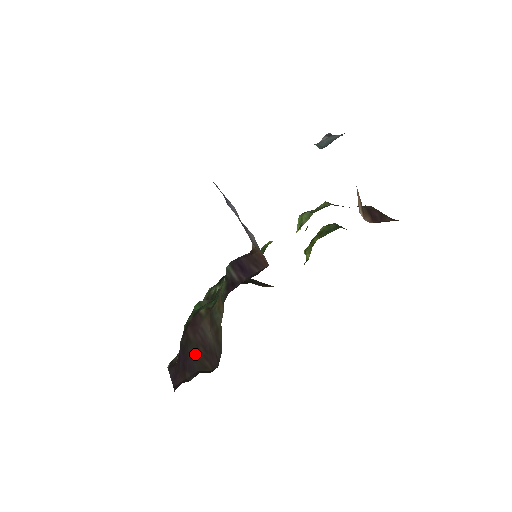
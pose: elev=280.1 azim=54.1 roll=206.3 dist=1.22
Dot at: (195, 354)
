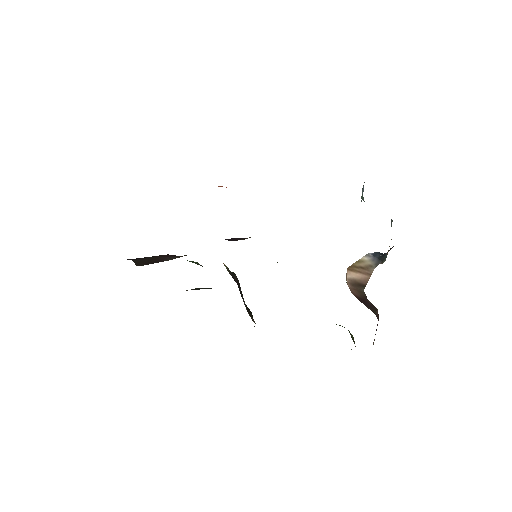
Dot at: (146, 259)
